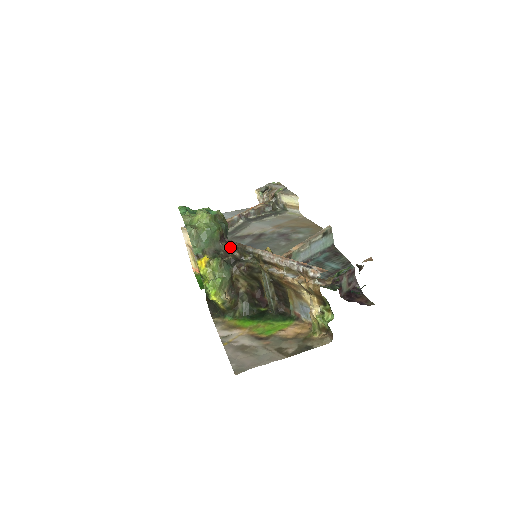
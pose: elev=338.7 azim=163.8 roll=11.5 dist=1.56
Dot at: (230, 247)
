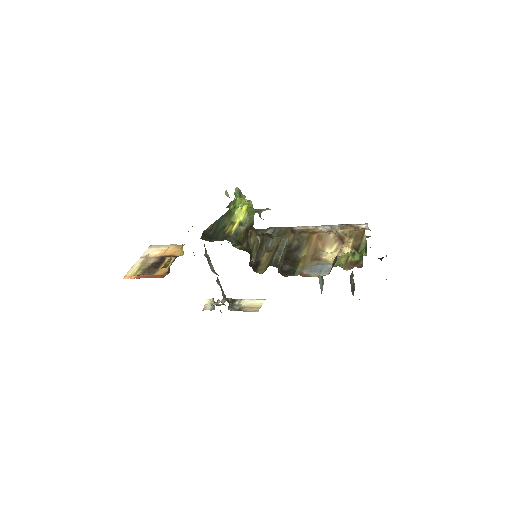
Dot at: occluded
